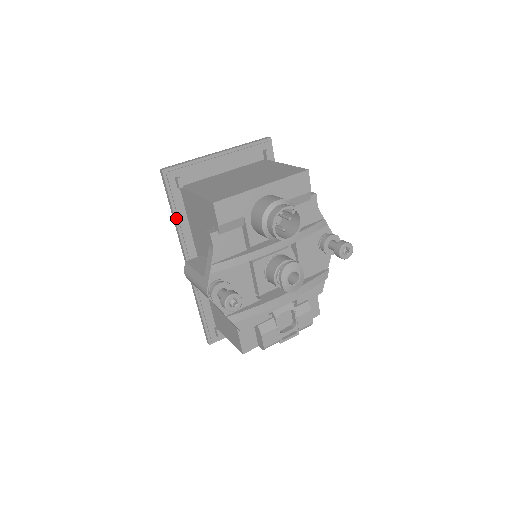
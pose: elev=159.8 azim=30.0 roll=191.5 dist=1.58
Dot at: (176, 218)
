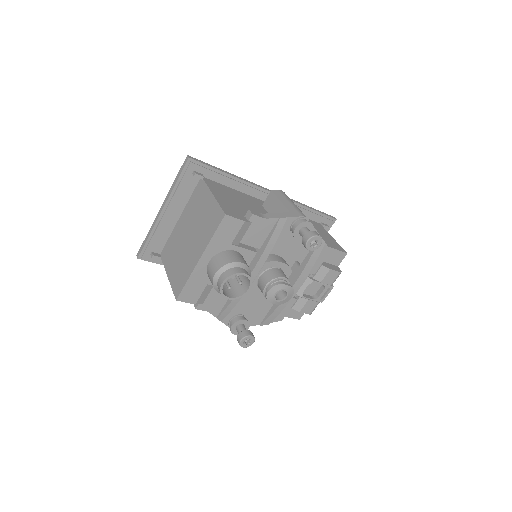
Dot at: occluded
